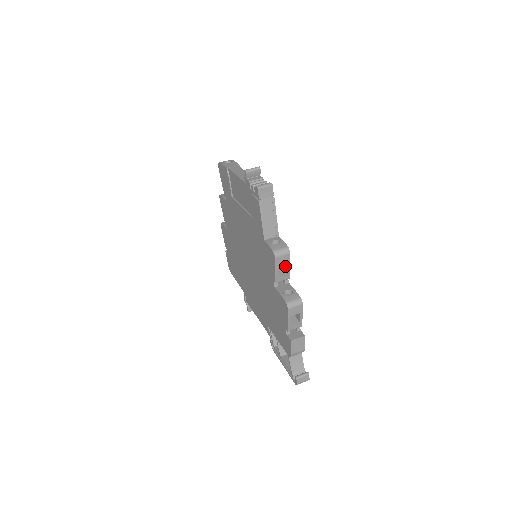
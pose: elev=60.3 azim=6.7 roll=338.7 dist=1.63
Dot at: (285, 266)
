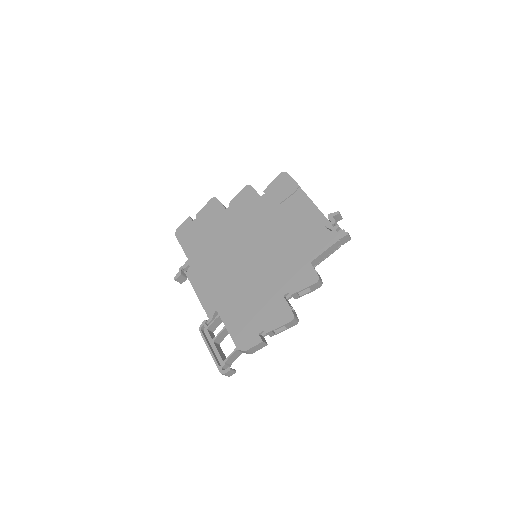
Dot at: (303, 290)
